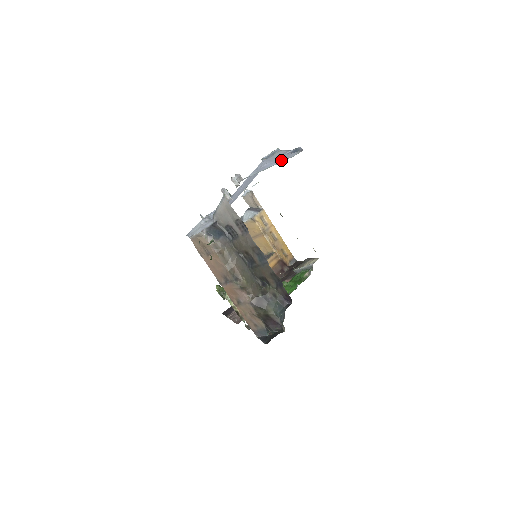
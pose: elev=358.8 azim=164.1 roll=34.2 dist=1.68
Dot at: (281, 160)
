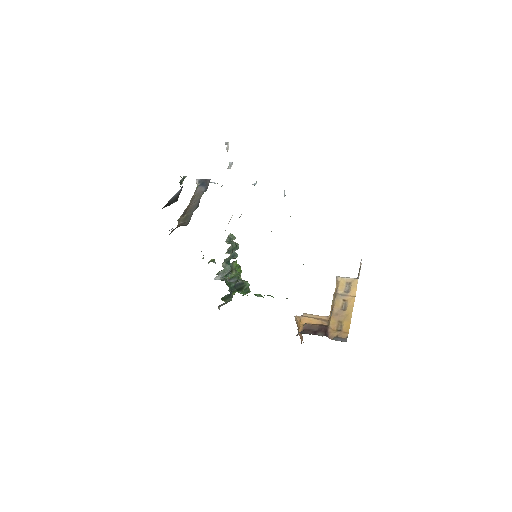
Dot at: occluded
